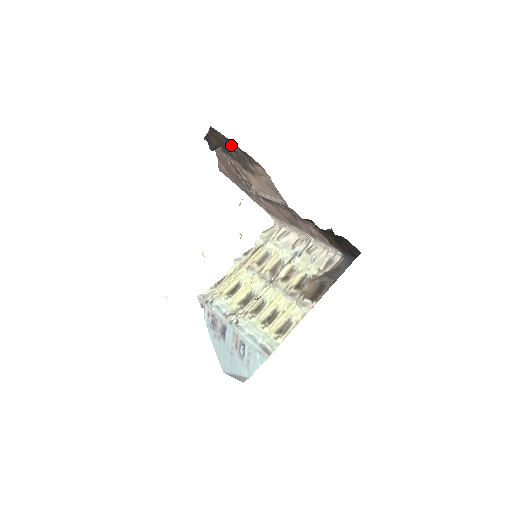
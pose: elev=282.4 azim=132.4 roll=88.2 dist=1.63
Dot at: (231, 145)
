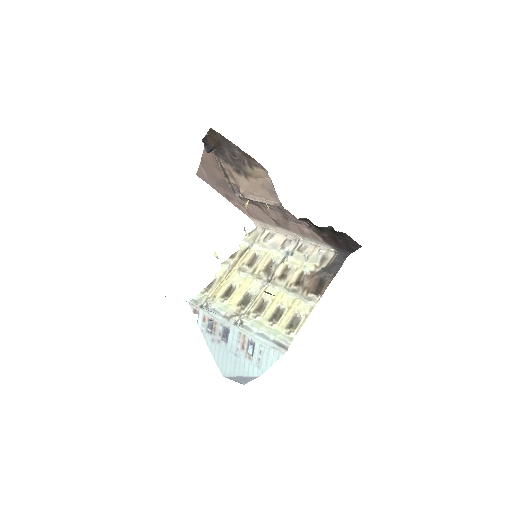
Dot at: (230, 147)
